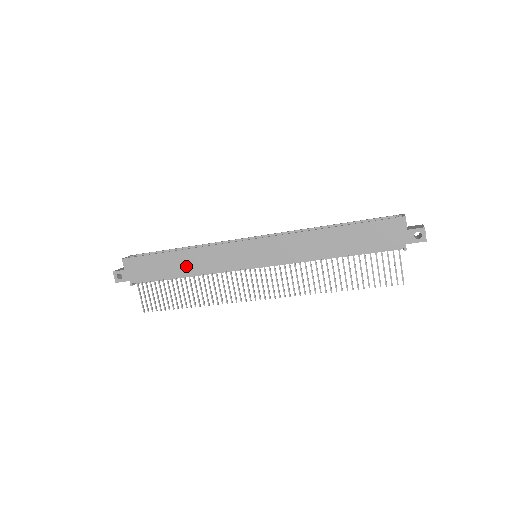
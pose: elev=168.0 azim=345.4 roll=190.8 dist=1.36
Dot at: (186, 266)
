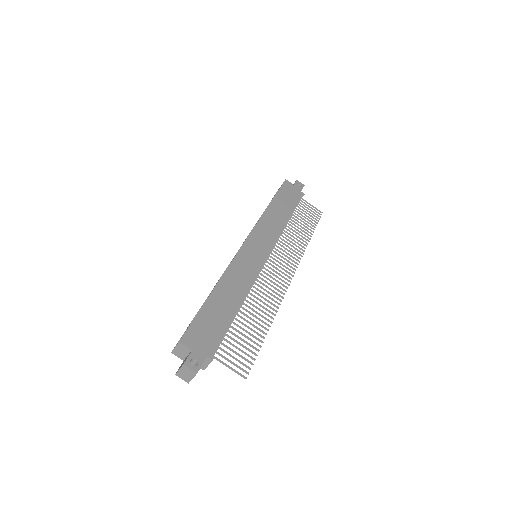
Dot at: (232, 296)
